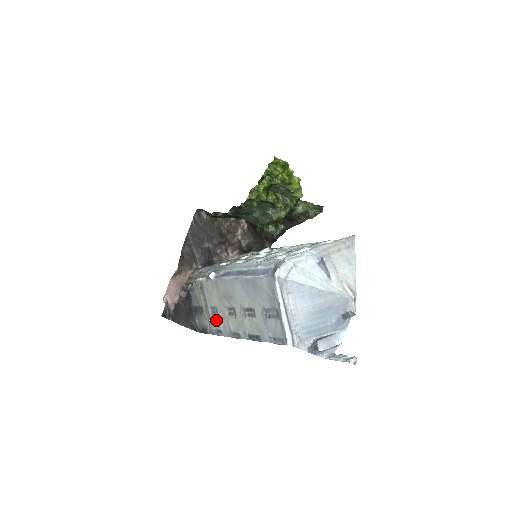
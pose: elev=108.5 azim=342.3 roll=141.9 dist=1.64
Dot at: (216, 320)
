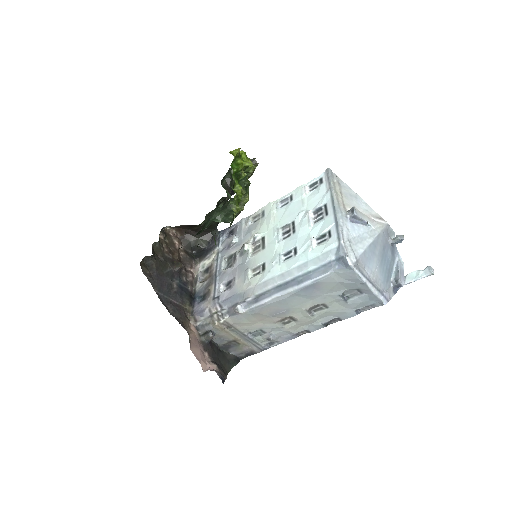
Dot at: (270, 339)
